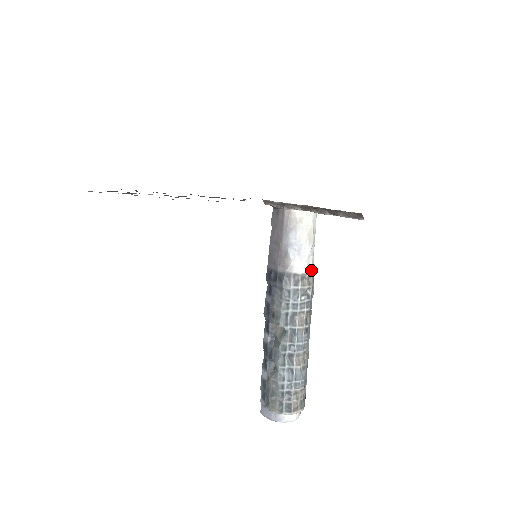
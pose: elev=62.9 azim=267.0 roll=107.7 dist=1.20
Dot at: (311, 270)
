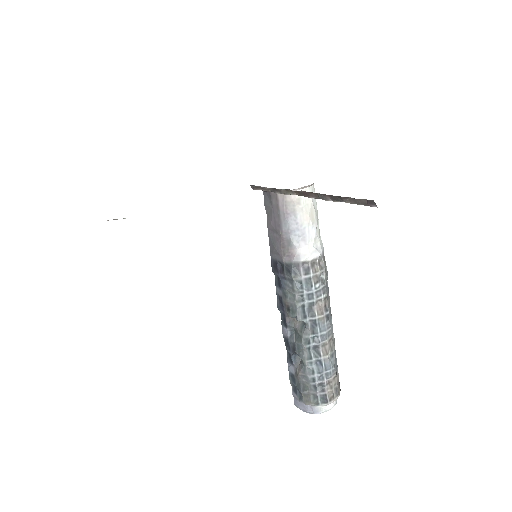
Dot at: (320, 253)
